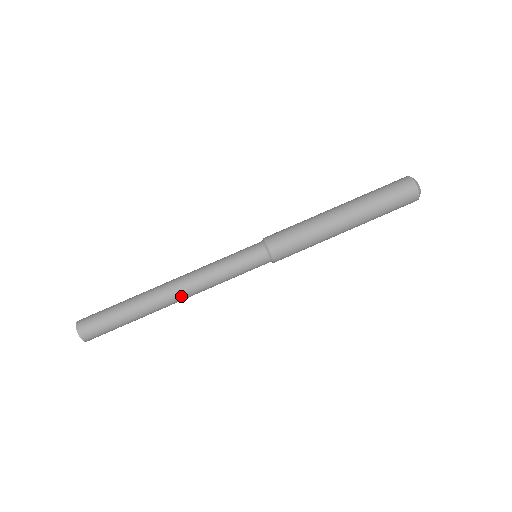
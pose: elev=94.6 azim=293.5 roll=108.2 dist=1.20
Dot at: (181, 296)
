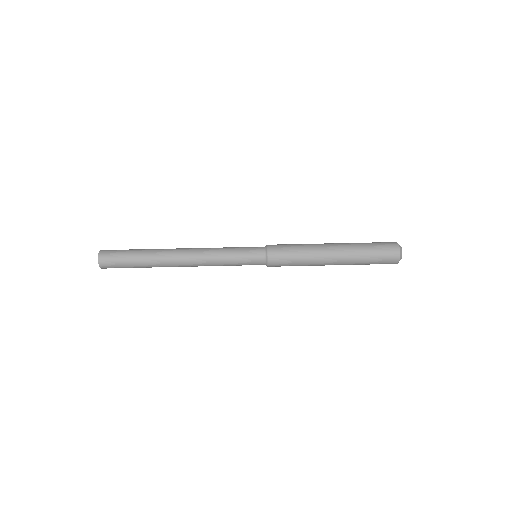
Dot at: (186, 253)
